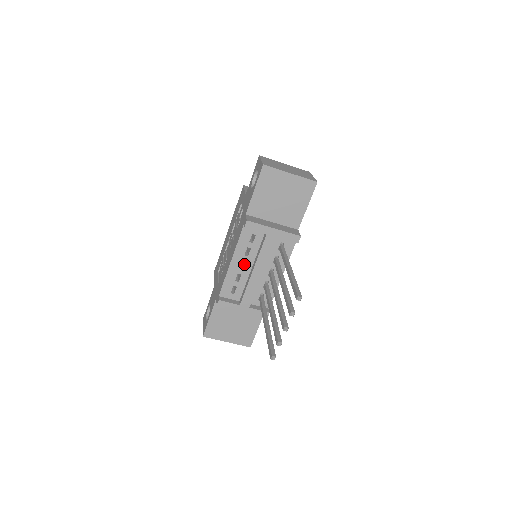
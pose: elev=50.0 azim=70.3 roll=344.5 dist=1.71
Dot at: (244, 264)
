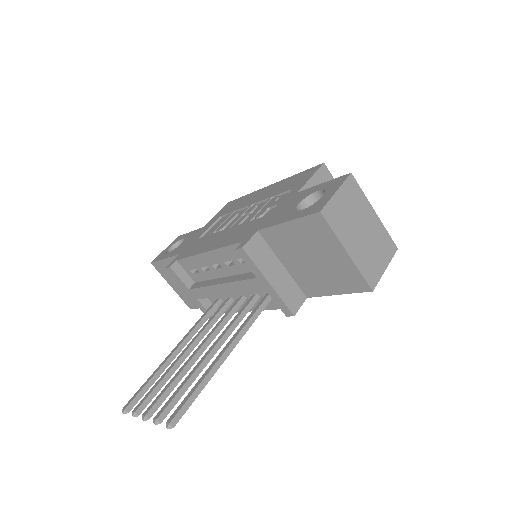
Dot at: (220, 265)
